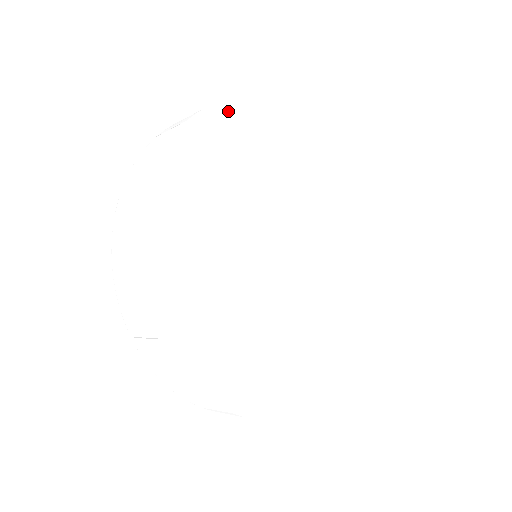
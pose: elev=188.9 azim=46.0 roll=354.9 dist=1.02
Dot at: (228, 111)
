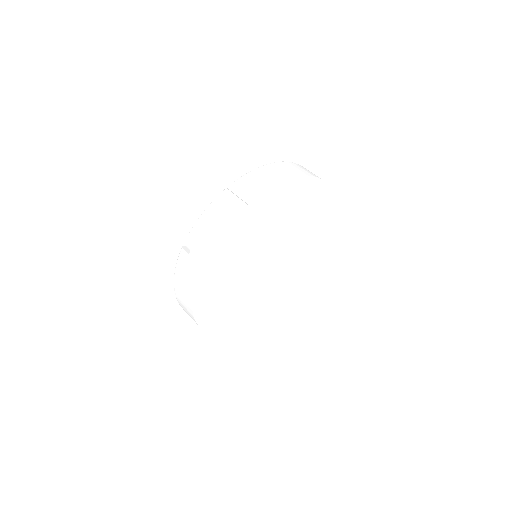
Dot at: (207, 266)
